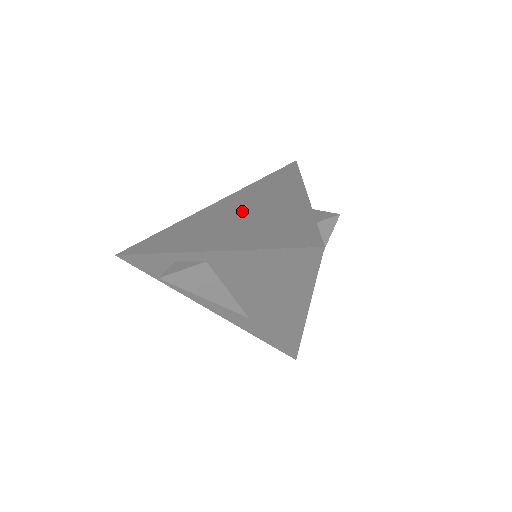
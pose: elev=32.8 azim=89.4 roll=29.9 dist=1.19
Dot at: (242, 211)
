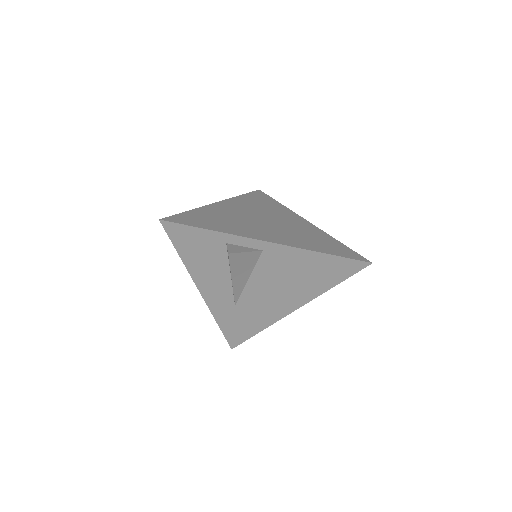
Dot at: (264, 218)
